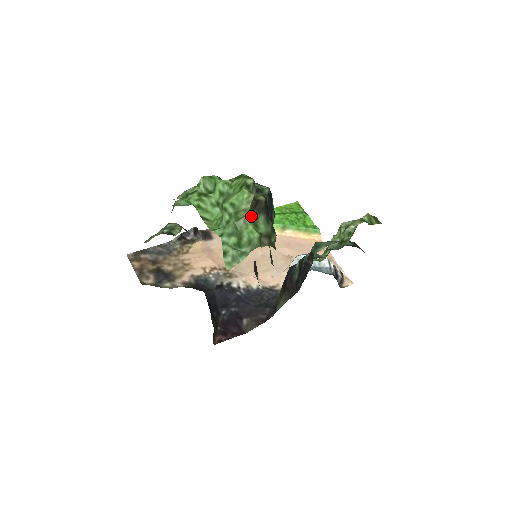
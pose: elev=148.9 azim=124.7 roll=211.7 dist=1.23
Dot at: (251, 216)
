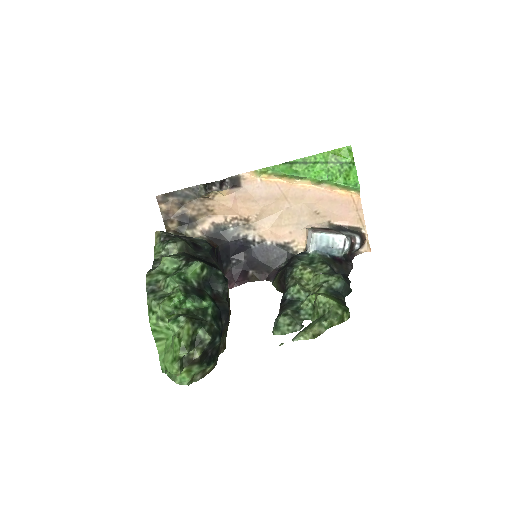
Dot at: (185, 367)
